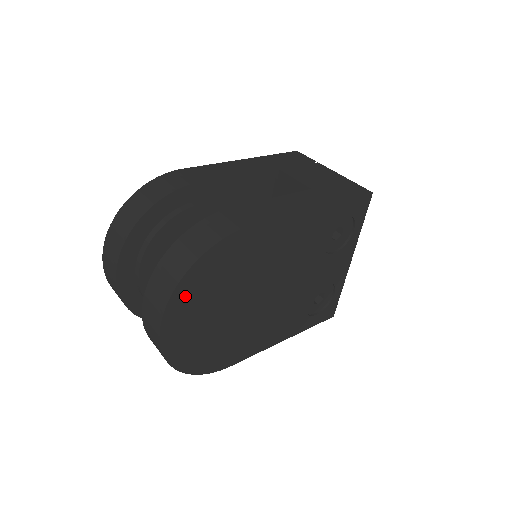
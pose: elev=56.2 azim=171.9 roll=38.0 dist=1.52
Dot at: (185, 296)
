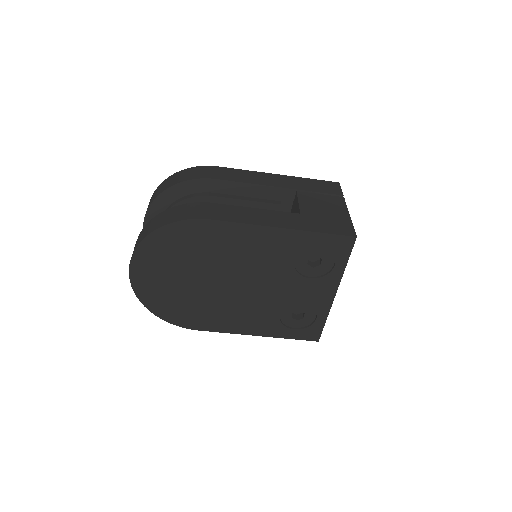
Dot at: (149, 252)
